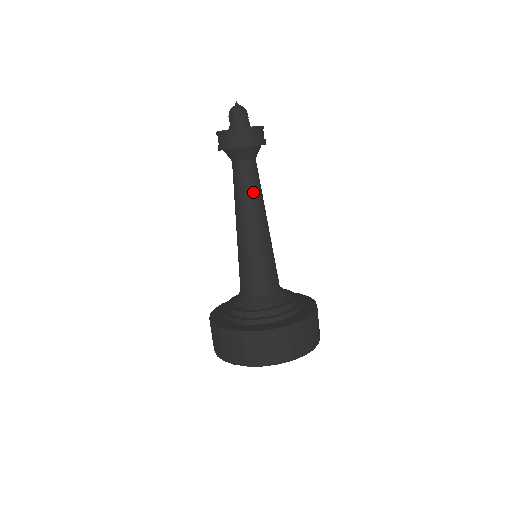
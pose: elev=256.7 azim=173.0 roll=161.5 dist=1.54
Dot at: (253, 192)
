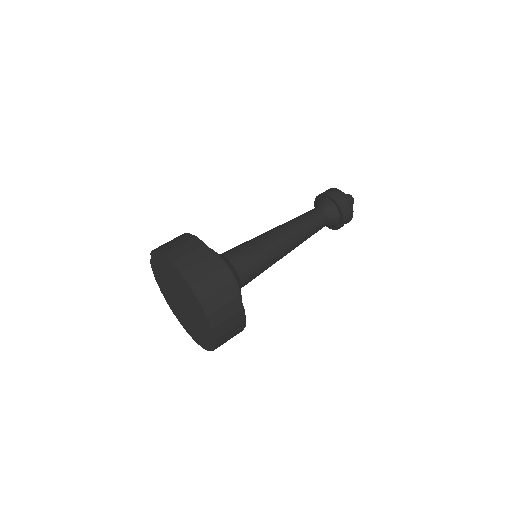
Dot at: (309, 229)
